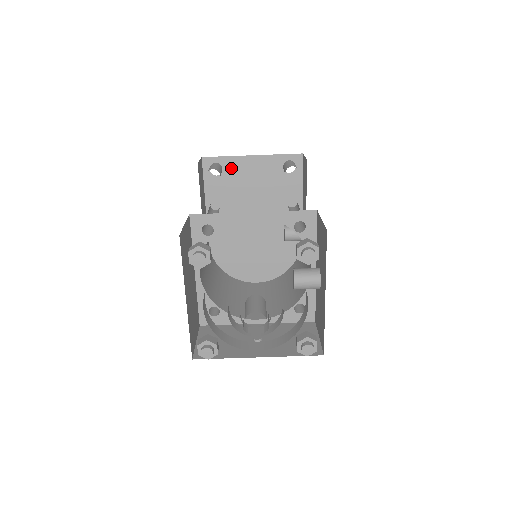
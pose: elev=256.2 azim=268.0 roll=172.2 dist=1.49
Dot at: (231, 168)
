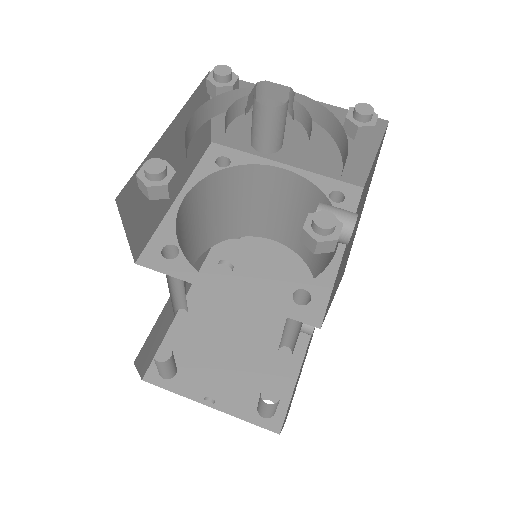
Dot at: (252, 238)
